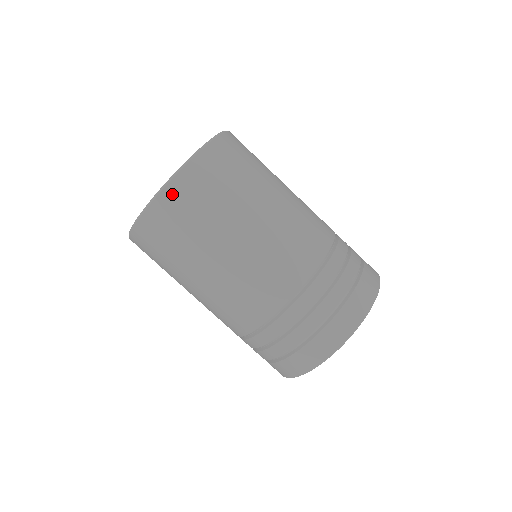
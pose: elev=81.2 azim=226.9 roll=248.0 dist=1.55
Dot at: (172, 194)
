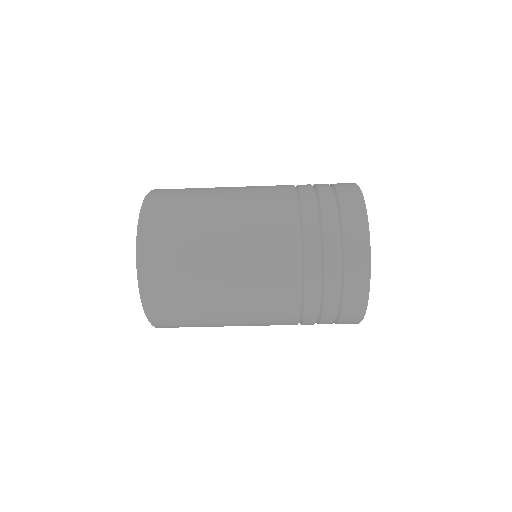
Dot at: (152, 305)
